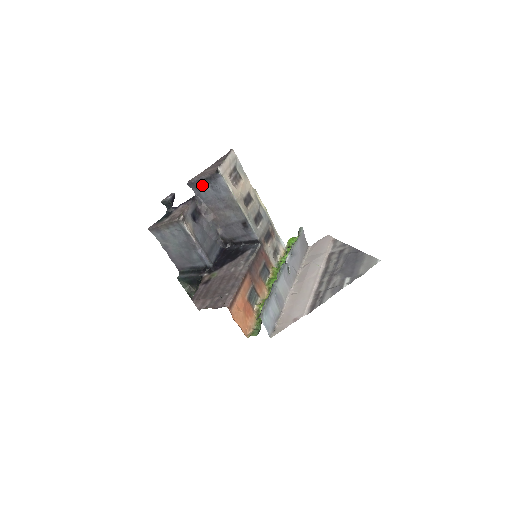
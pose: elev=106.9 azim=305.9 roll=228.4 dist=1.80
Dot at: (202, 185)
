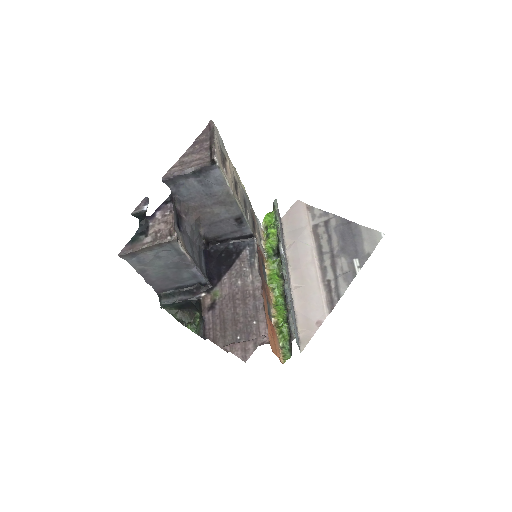
Dot at: (185, 180)
